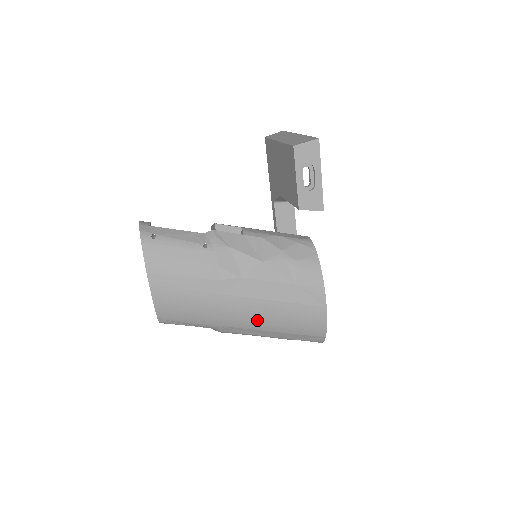
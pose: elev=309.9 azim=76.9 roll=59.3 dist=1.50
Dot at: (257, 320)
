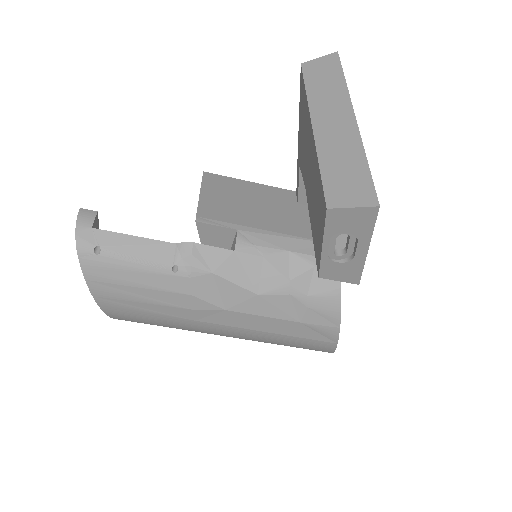
Dot at: (245, 338)
